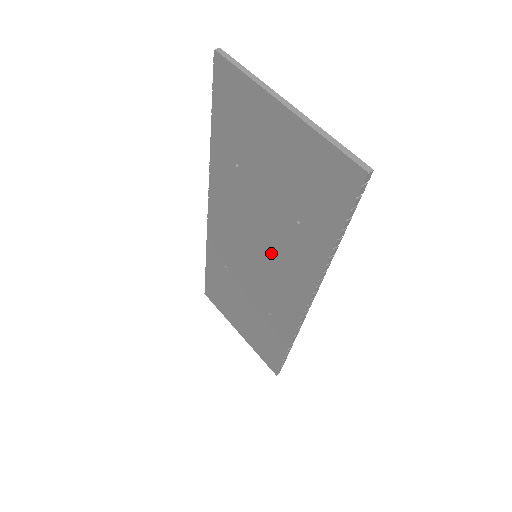
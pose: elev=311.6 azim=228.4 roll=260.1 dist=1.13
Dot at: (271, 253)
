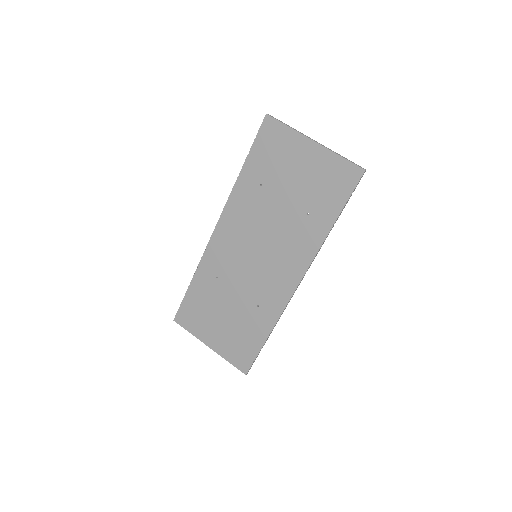
Dot at: (275, 246)
